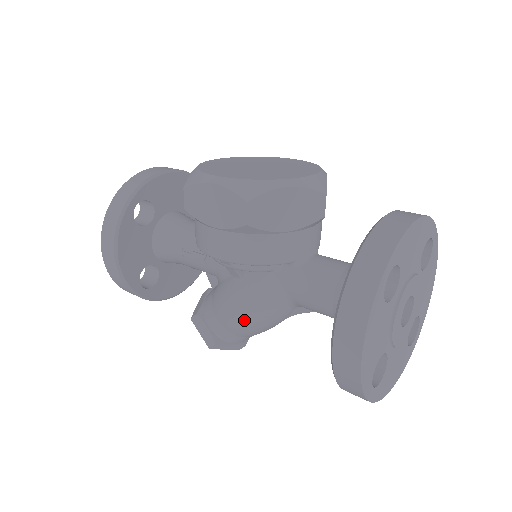
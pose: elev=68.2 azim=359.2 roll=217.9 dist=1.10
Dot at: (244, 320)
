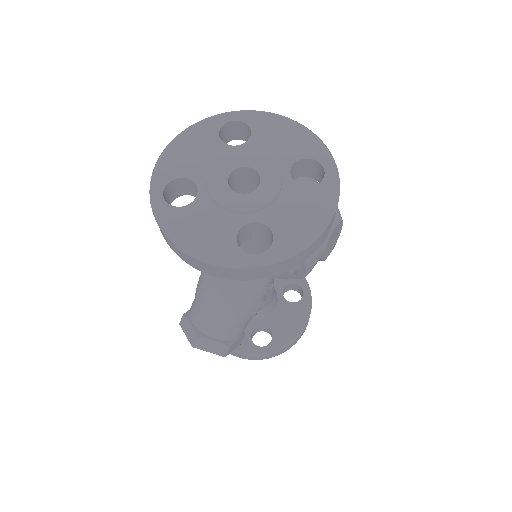
Dot at: occluded
